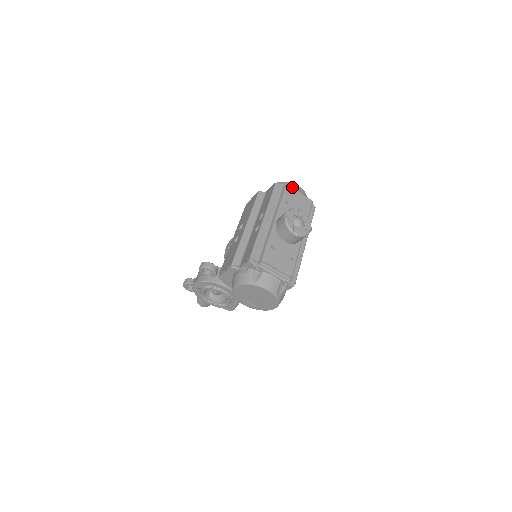
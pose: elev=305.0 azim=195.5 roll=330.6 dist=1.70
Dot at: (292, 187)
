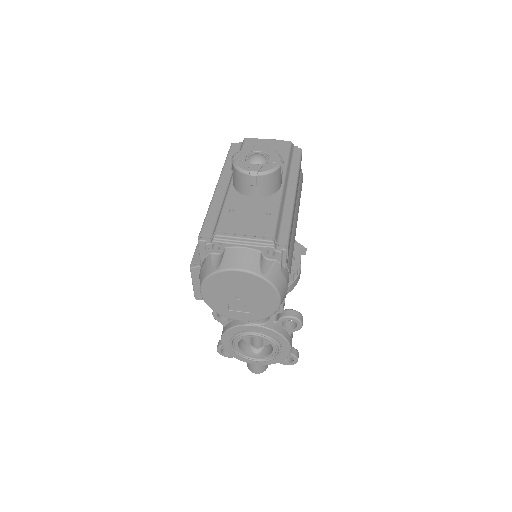
Dot at: occluded
